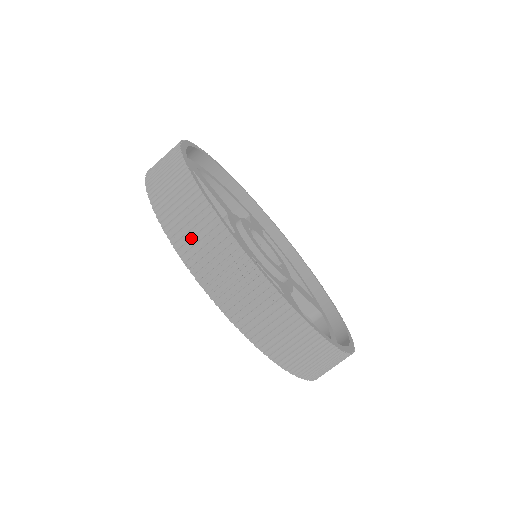
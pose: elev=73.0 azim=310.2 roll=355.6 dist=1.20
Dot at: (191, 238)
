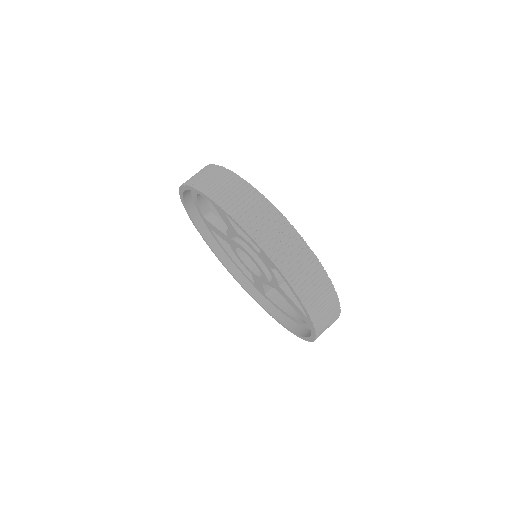
Dot at: (200, 178)
